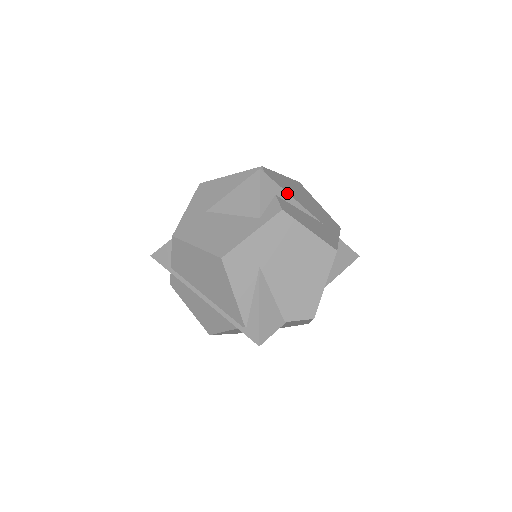
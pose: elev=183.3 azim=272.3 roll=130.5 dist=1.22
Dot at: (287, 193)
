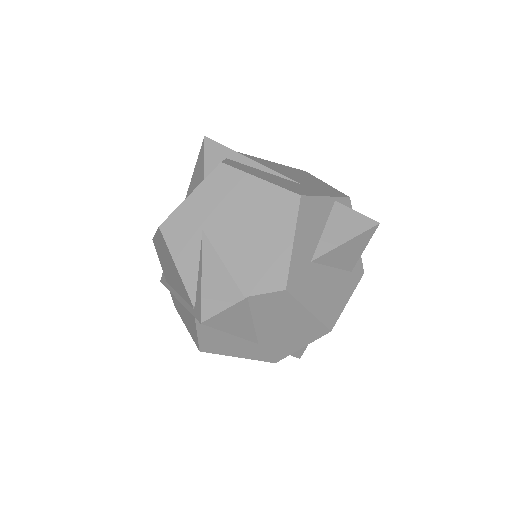
Dot at: (244, 156)
